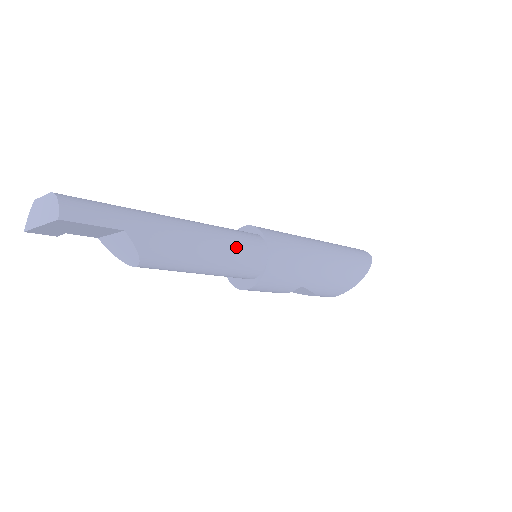
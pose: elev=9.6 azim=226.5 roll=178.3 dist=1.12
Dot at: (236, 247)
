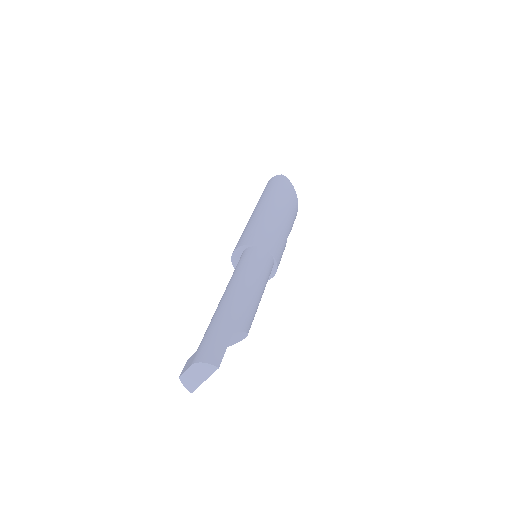
Dot at: (257, 269)
